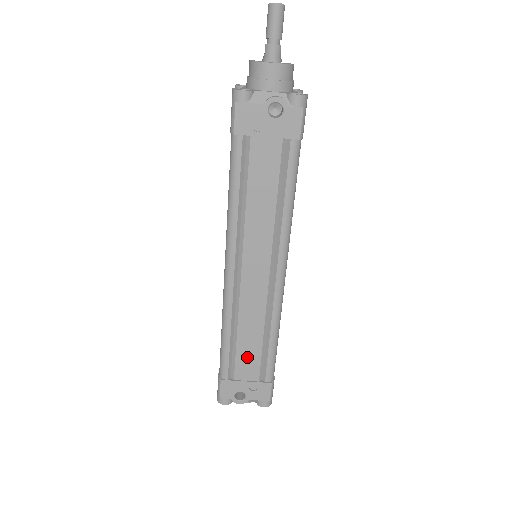
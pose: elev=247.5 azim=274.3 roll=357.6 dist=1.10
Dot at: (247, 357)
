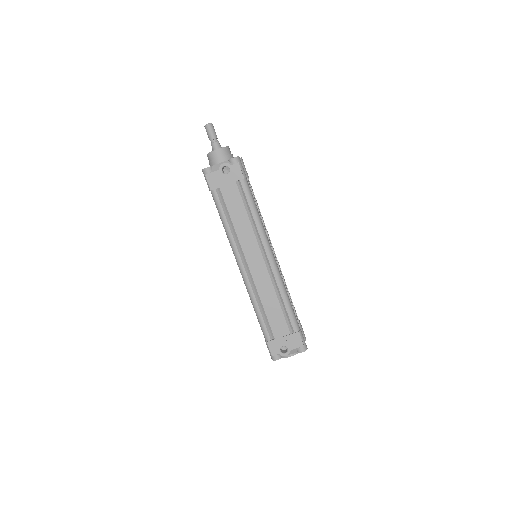
Dot at: (275, 319)
